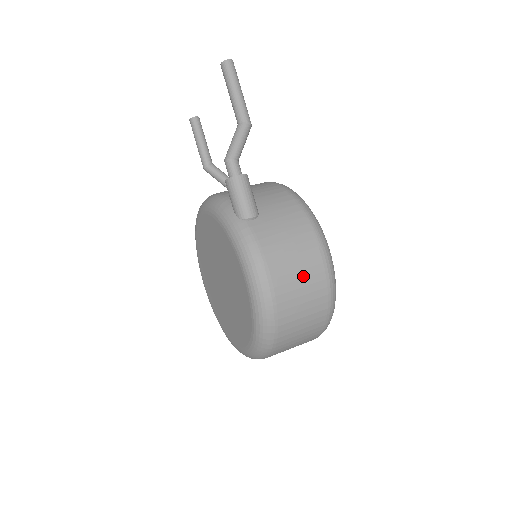
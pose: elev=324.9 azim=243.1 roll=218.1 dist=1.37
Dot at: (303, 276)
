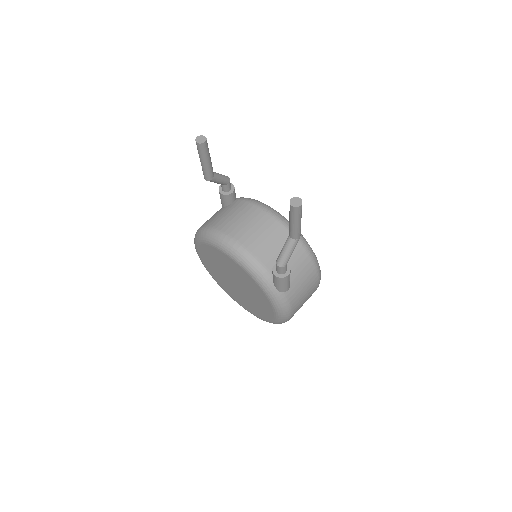
Dot at: occluded
